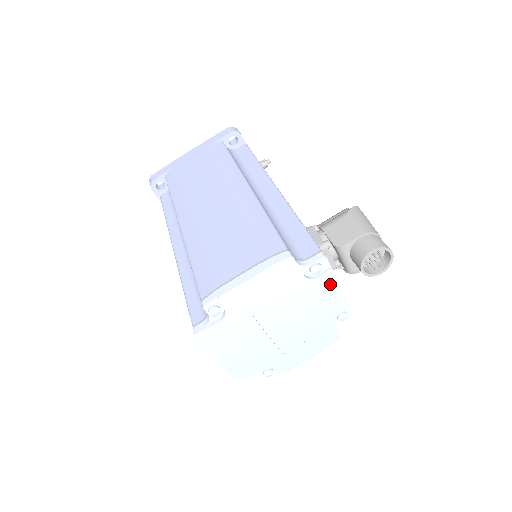
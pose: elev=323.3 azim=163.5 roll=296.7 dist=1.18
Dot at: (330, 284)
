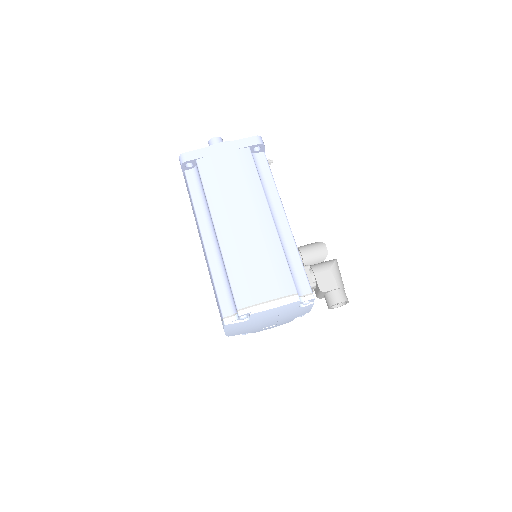
Dot at: (308, 308)
